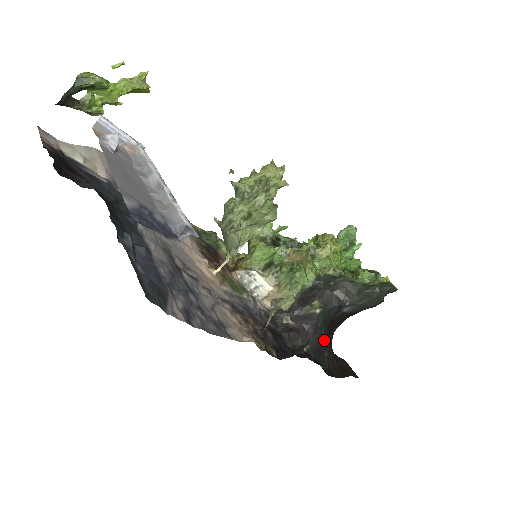
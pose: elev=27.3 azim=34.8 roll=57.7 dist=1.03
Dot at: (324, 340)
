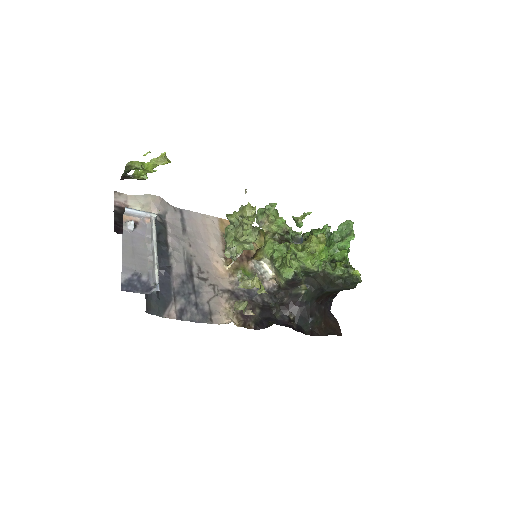
Dot at: (310, 310)
